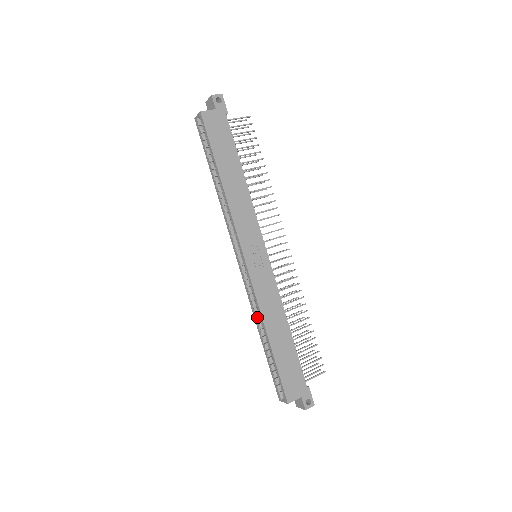
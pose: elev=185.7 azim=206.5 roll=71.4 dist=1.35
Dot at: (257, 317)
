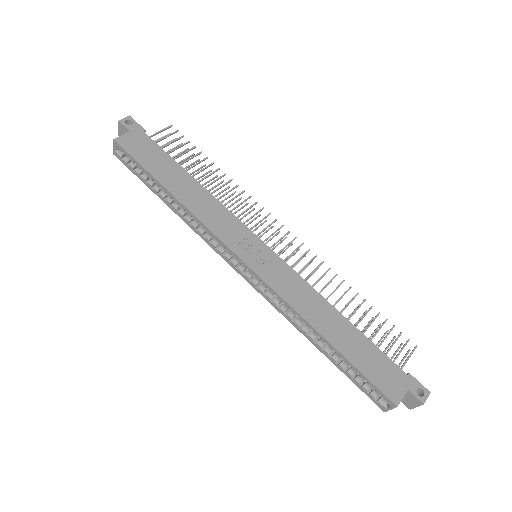
Dot at: (297, 323)
